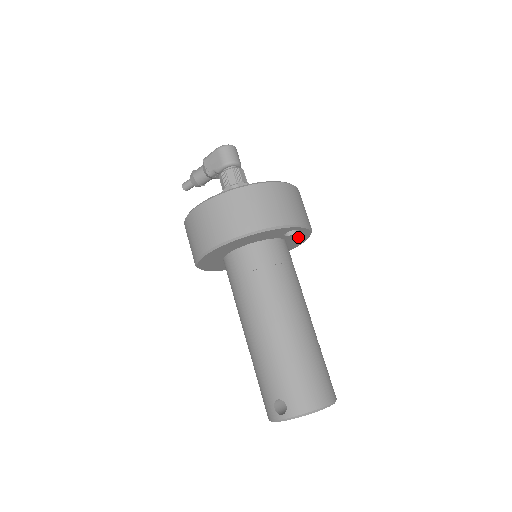
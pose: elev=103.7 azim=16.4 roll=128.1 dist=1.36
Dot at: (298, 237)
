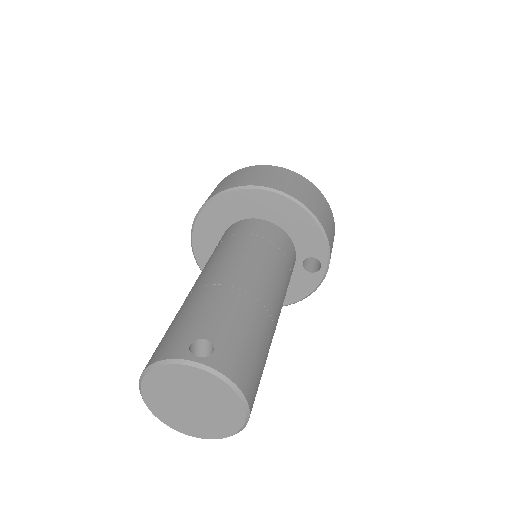
Dot at: (297, 285)
